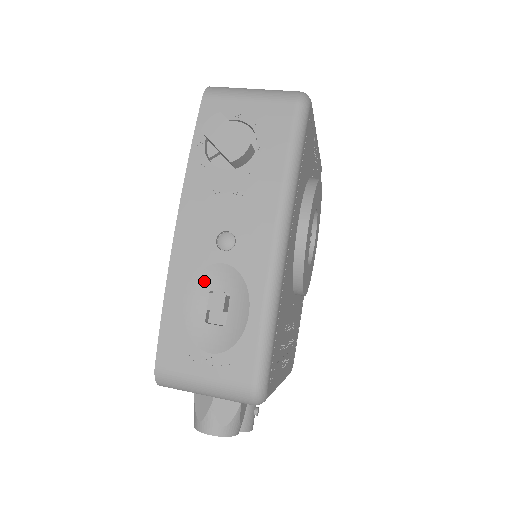
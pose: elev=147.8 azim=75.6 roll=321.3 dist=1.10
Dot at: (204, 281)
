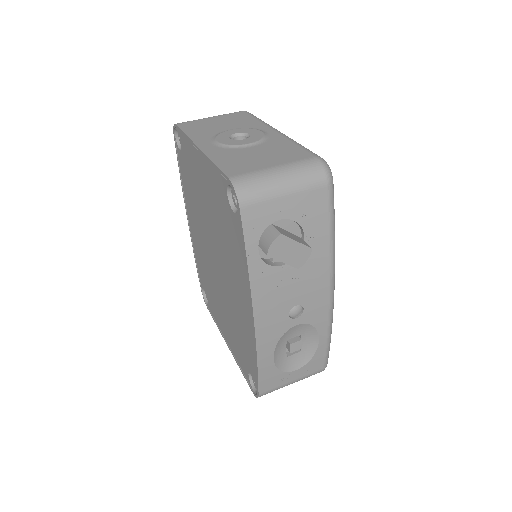
Dot at: (283, 339)
